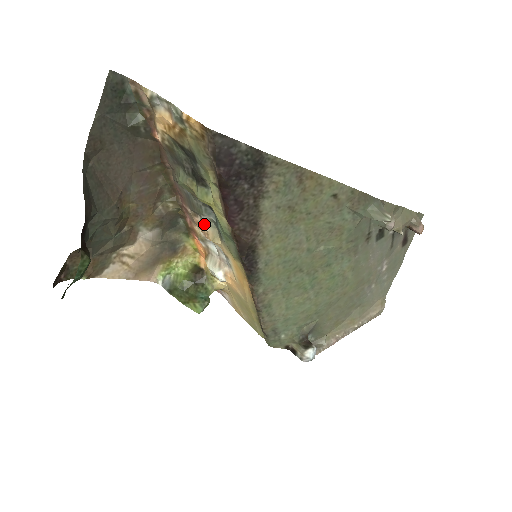
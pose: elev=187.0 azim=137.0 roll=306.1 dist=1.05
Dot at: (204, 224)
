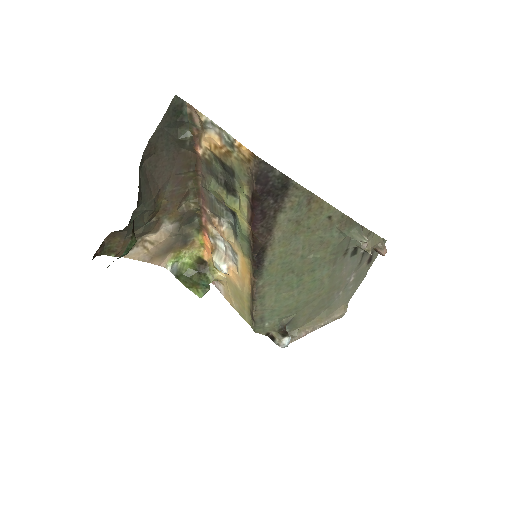
Dot at: (222, 225)
